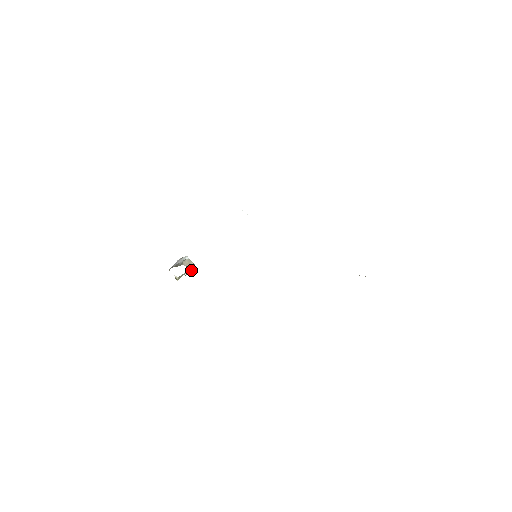
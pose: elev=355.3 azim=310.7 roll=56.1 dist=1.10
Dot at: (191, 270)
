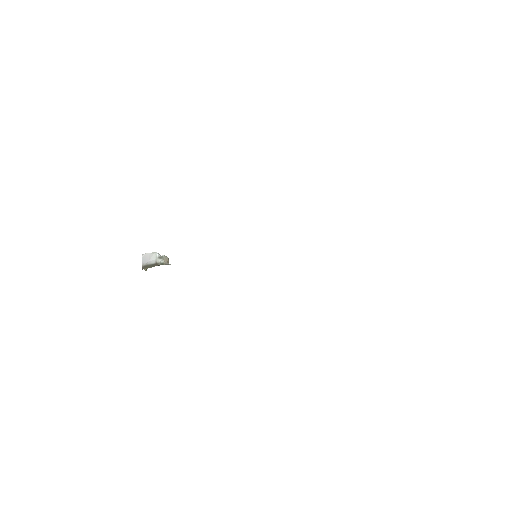
Dot at: occluded
